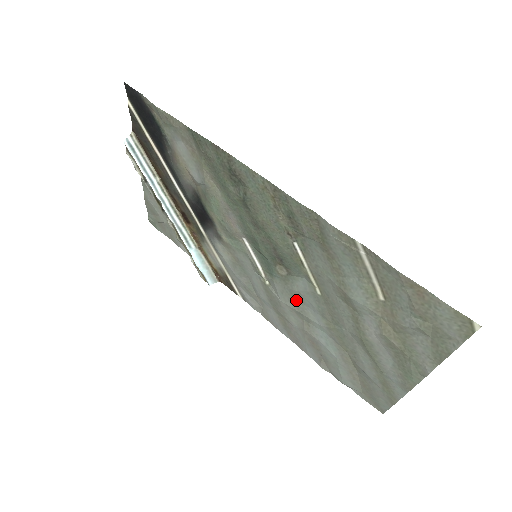
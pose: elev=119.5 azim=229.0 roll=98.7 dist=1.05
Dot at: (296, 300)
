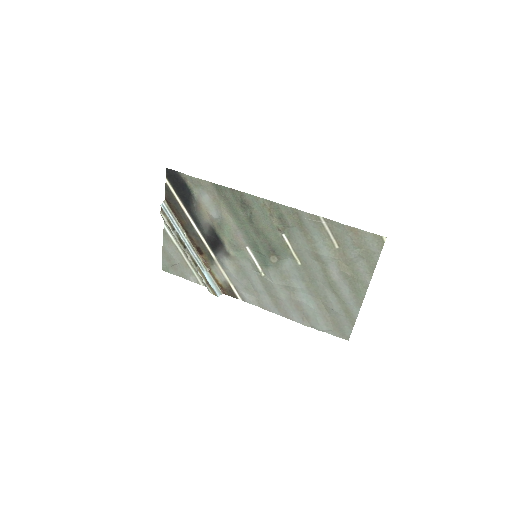
Dot at: (284, 277)
